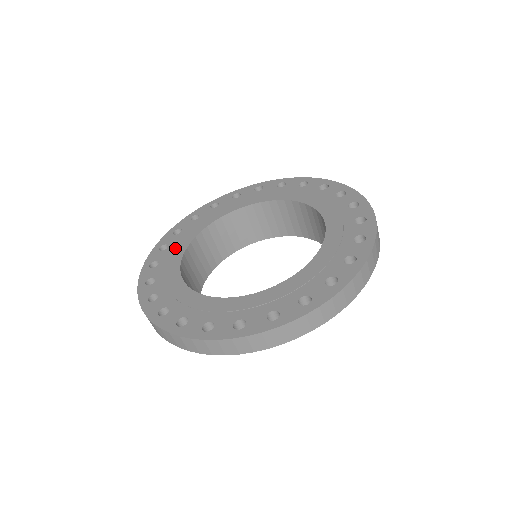
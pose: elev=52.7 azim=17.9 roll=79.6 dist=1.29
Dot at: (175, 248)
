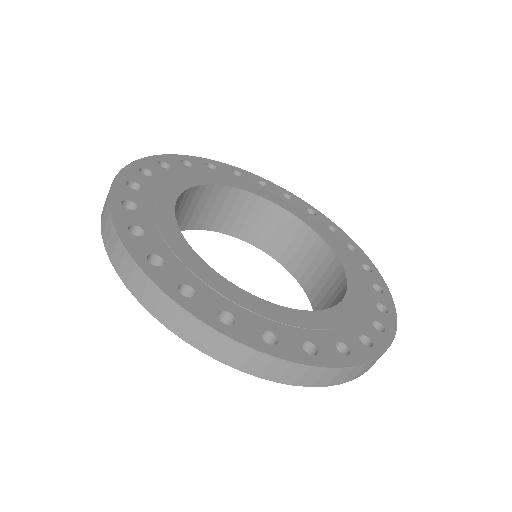
Dot at: (238, 181)
